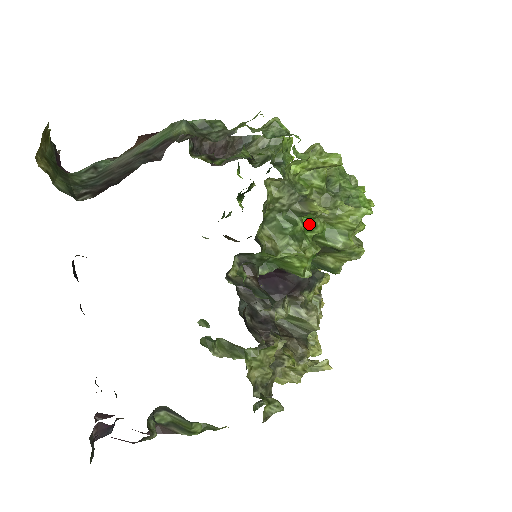
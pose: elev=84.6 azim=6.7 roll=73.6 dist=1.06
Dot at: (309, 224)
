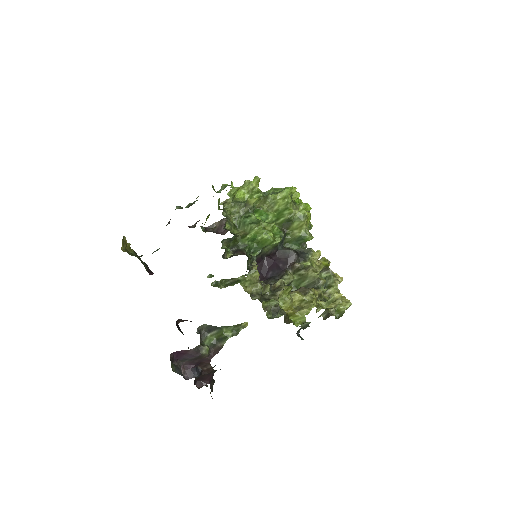
Dot at: (263, 216)
